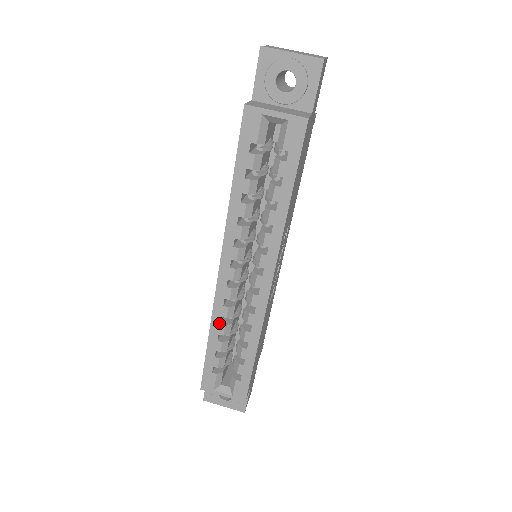
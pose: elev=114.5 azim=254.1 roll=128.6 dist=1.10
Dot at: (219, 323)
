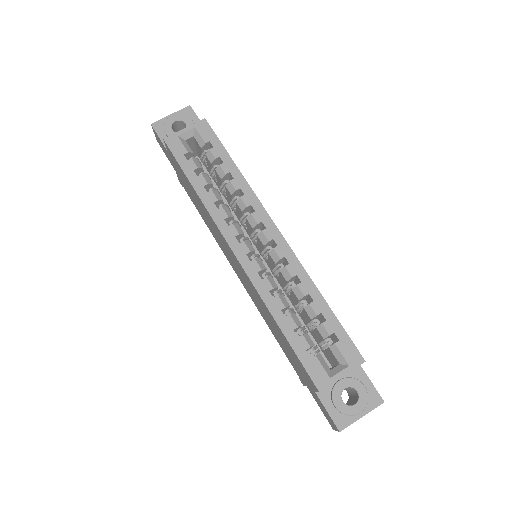
Dot at: (272, 299)
